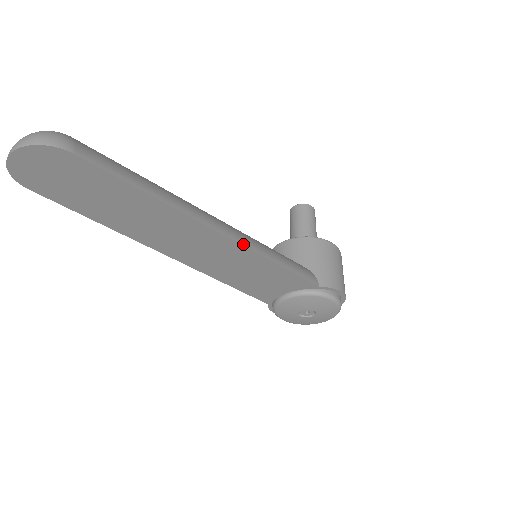
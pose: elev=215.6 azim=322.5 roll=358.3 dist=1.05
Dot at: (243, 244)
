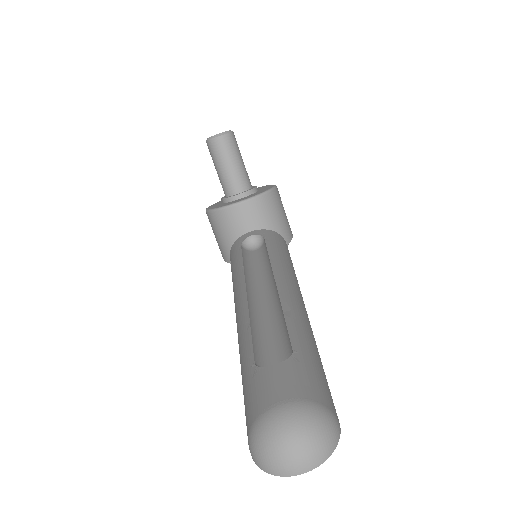
Dot at: occluded
